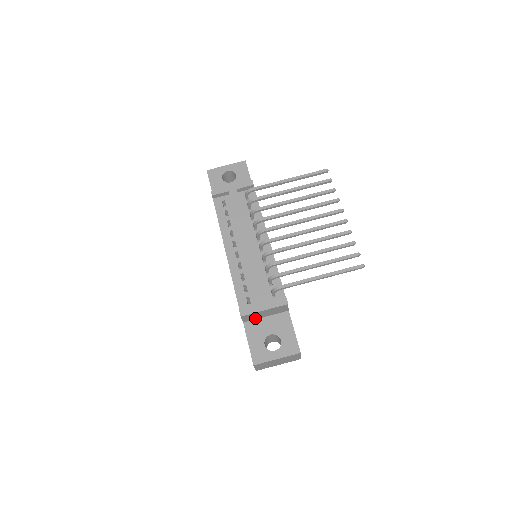
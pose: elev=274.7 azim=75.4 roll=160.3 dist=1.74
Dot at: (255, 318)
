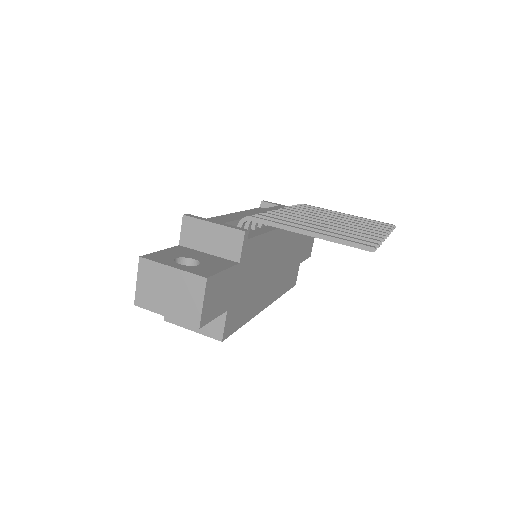
Dot at: (196, 245)
